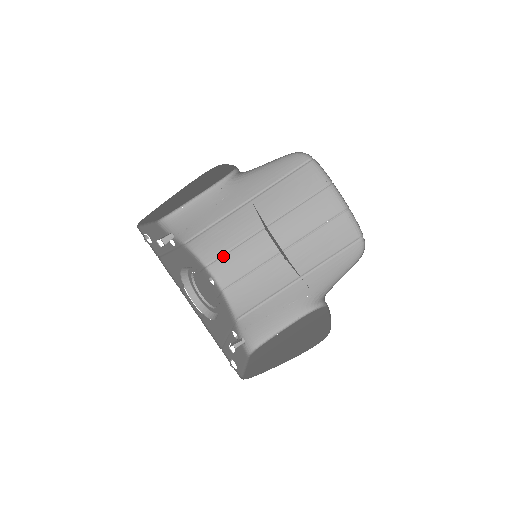
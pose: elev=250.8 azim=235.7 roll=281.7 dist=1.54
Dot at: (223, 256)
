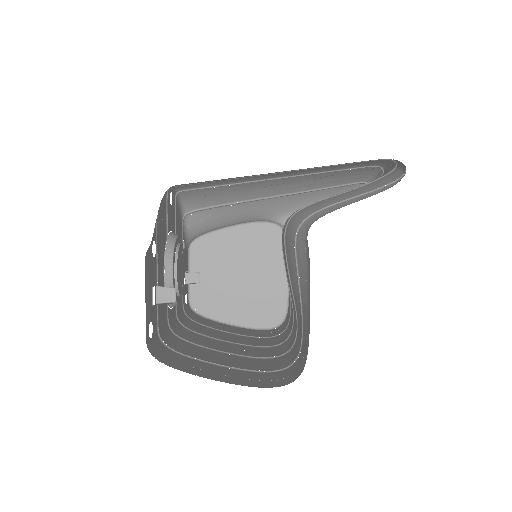
Dot at: occluded
